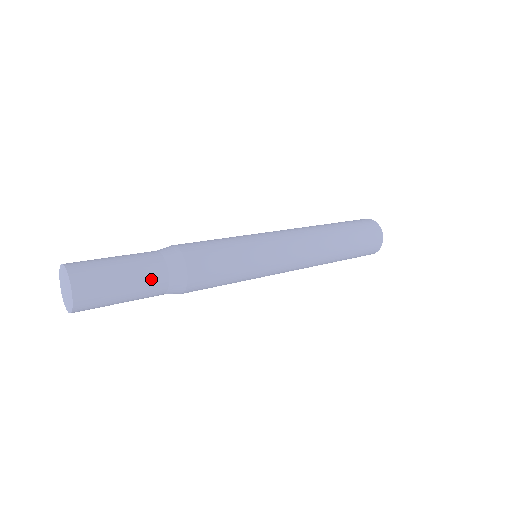
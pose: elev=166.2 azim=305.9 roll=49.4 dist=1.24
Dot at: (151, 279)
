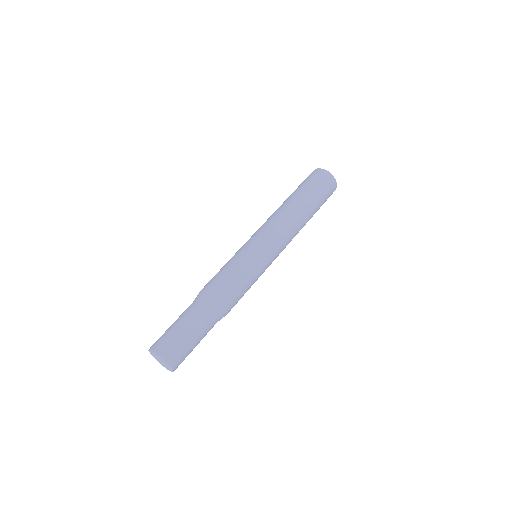
Dot at: (206, 326)
